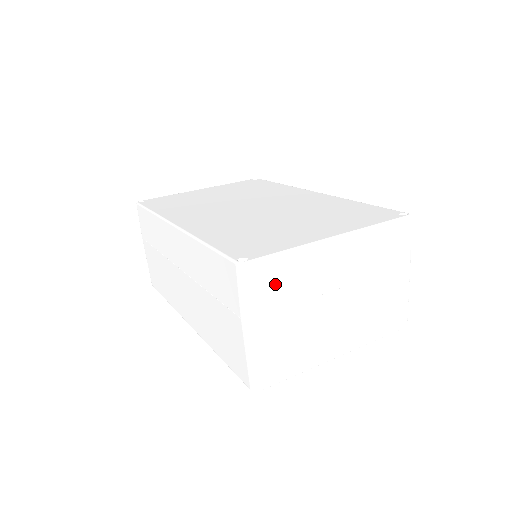
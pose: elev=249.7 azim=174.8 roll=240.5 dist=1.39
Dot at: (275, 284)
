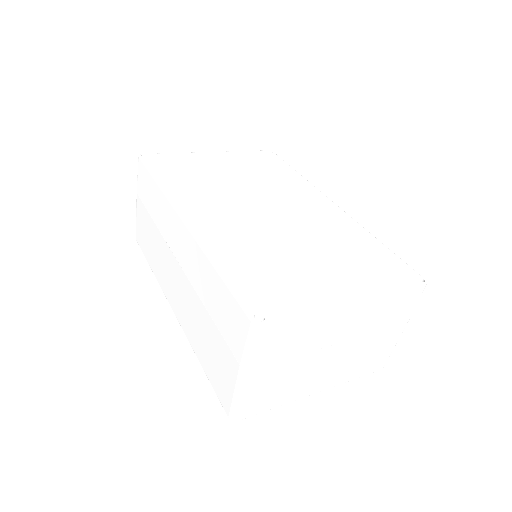
Dot at: (283, 341)
